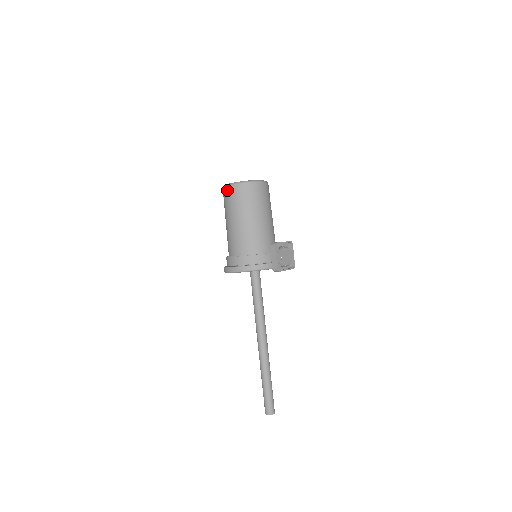
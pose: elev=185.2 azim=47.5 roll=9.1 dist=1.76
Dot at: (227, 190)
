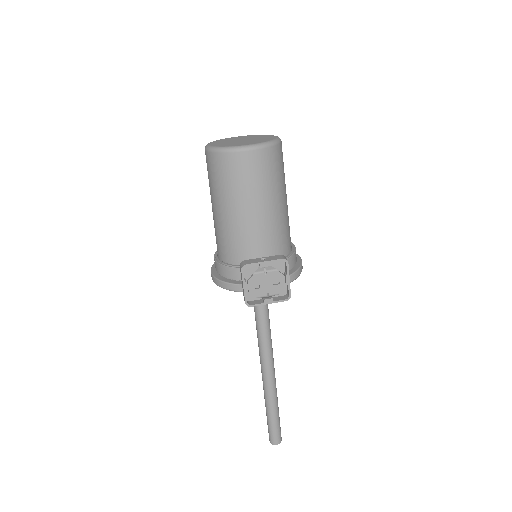
Dot at: occluded
